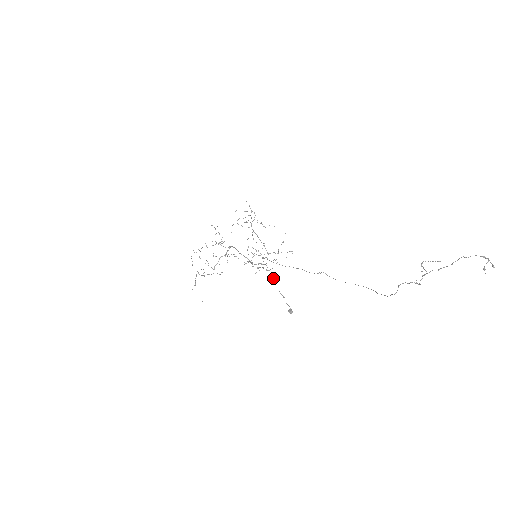
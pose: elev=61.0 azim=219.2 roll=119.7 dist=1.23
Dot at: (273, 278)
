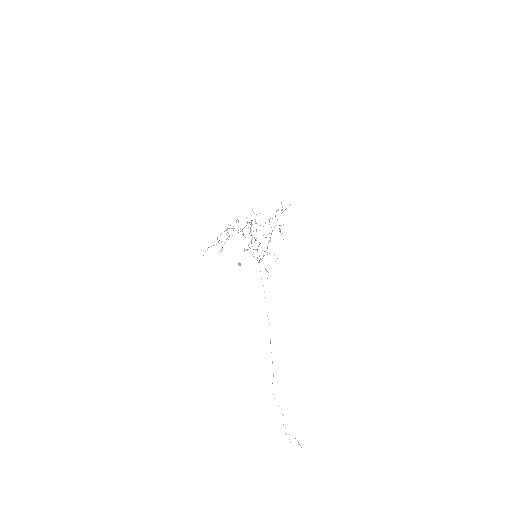
Dot at: occluded
